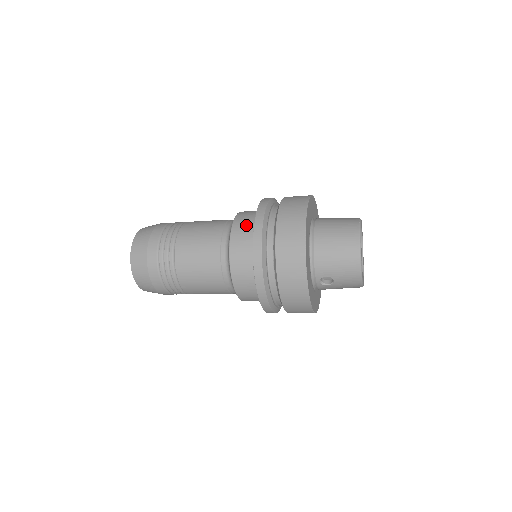
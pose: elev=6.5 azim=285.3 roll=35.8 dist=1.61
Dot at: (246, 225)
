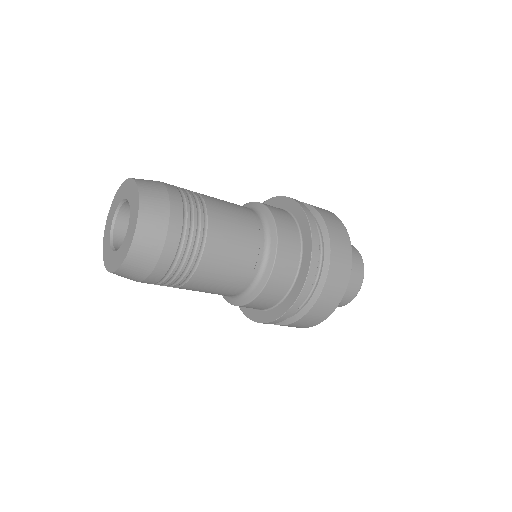
Dot at: (284, 215)
